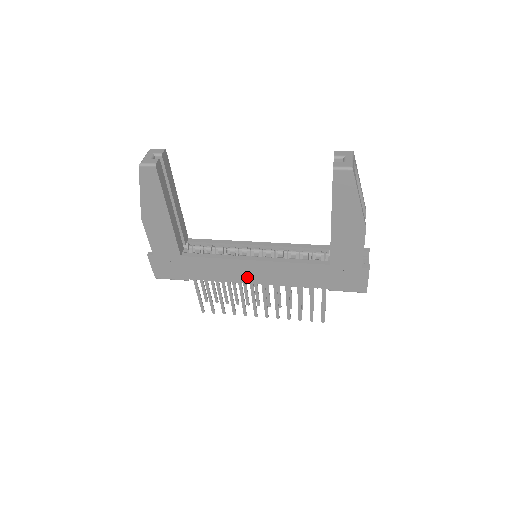
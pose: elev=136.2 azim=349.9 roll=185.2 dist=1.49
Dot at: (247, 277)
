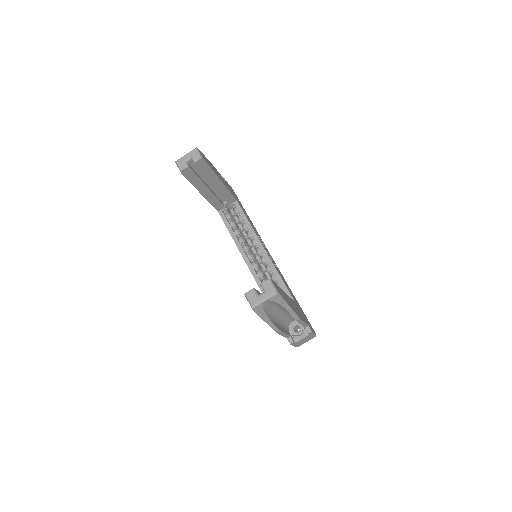
Dot at: occluded
